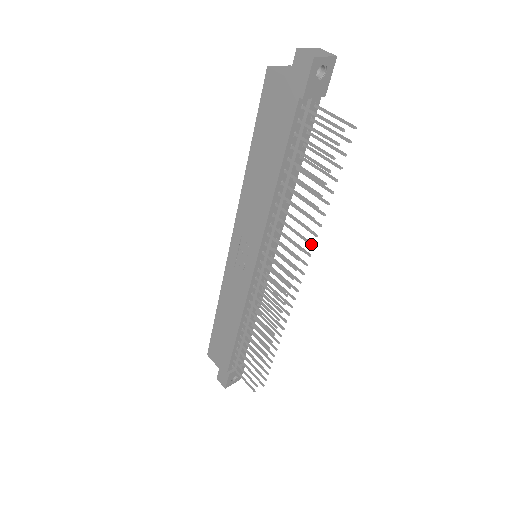
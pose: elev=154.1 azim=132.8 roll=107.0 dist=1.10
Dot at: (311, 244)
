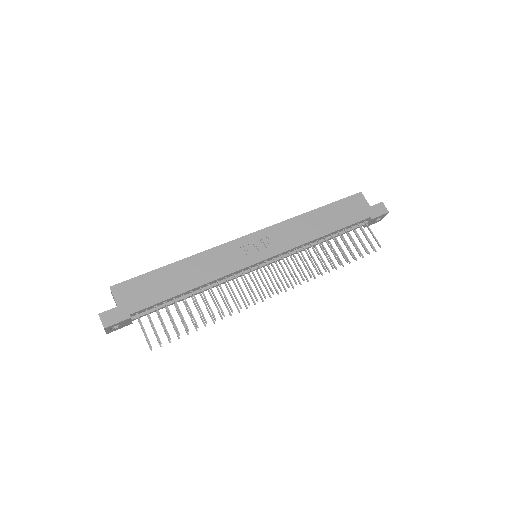
Dot at: occluded
